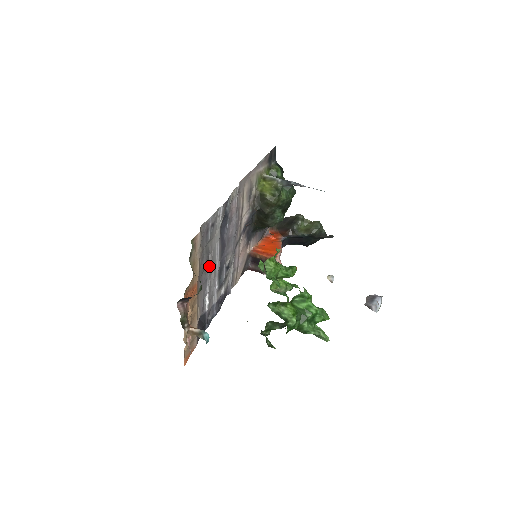
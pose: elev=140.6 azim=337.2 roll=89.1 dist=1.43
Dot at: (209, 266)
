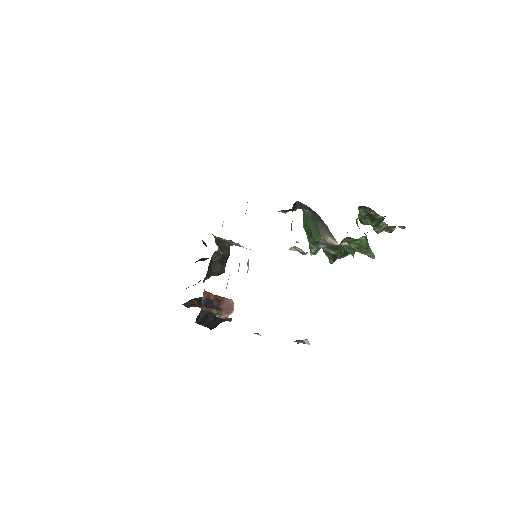
Dot at: occluded
